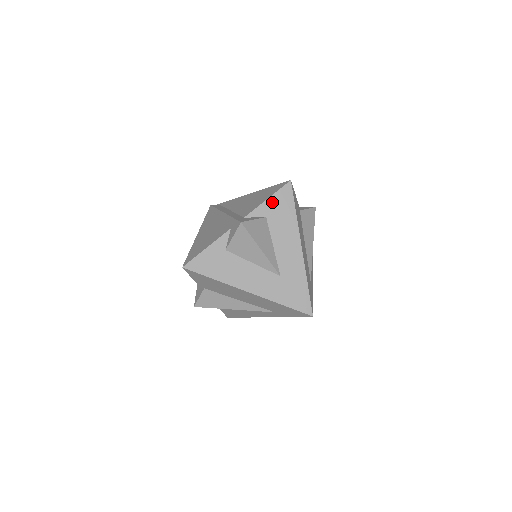
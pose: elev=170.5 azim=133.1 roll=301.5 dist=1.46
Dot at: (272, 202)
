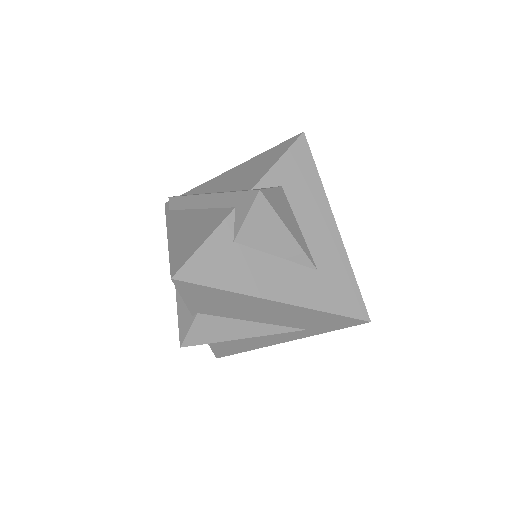
Dot at: (285, 164)
